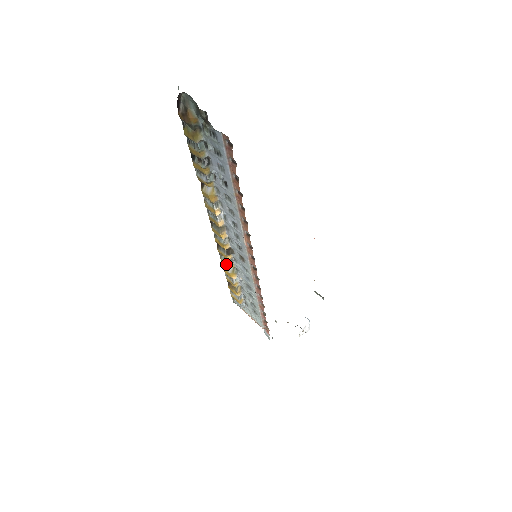
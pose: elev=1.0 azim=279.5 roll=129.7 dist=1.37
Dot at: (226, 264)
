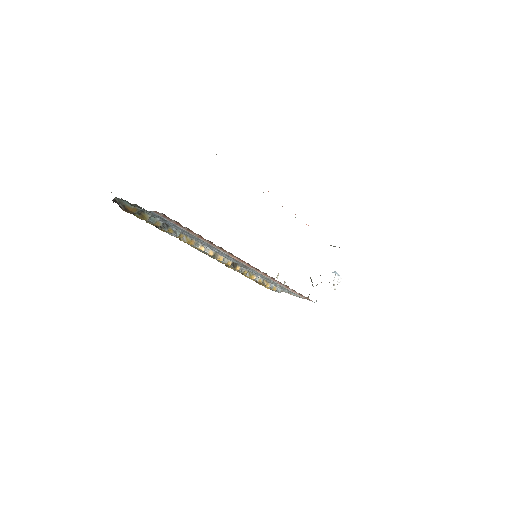
Dot at: occluded
